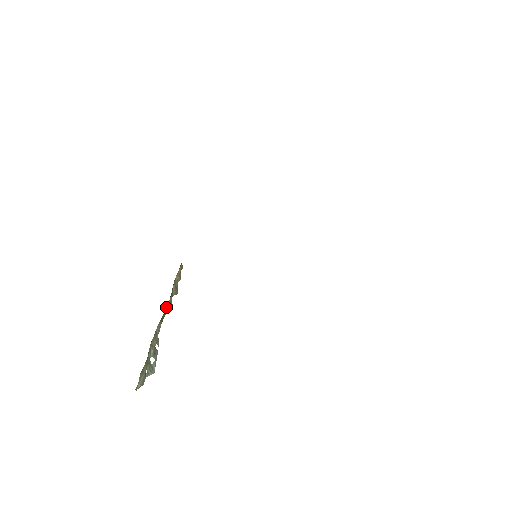
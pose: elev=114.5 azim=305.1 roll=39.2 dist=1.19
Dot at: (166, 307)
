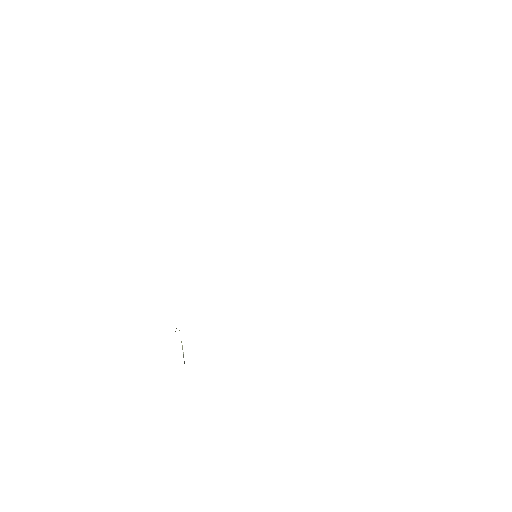
Dot at: occluded
